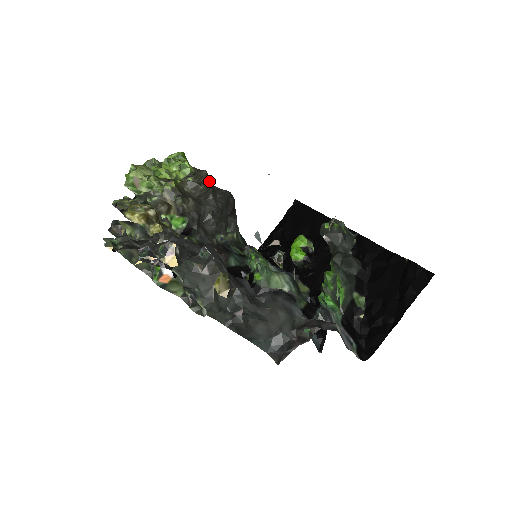
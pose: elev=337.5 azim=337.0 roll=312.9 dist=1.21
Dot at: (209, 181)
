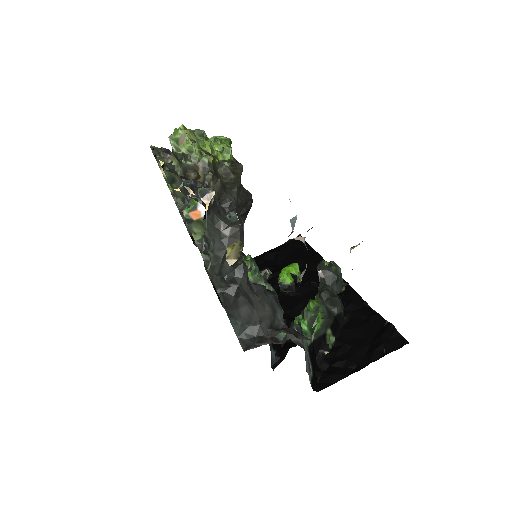
Dot at: (240, 176)
